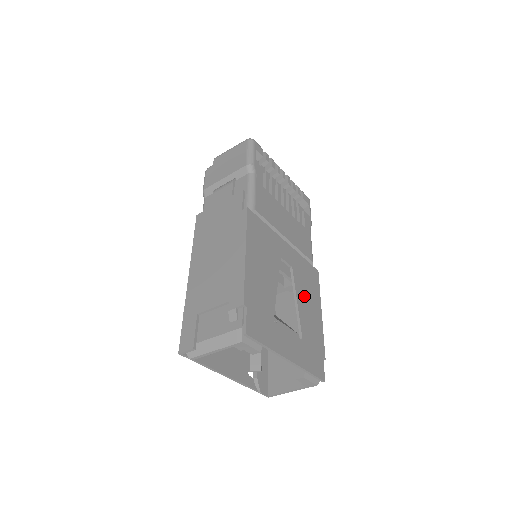
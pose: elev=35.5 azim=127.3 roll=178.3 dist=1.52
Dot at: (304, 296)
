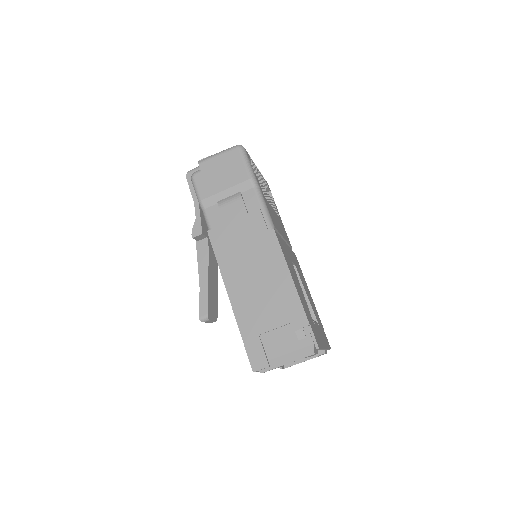
Dot at: occluded
